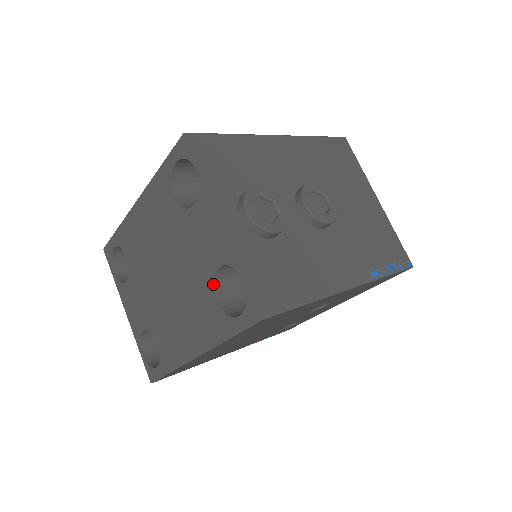
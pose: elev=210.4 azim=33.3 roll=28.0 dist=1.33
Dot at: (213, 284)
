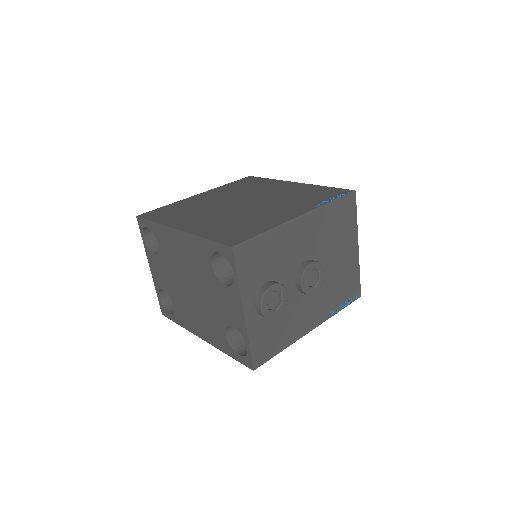
Dot at: (226, 328)
